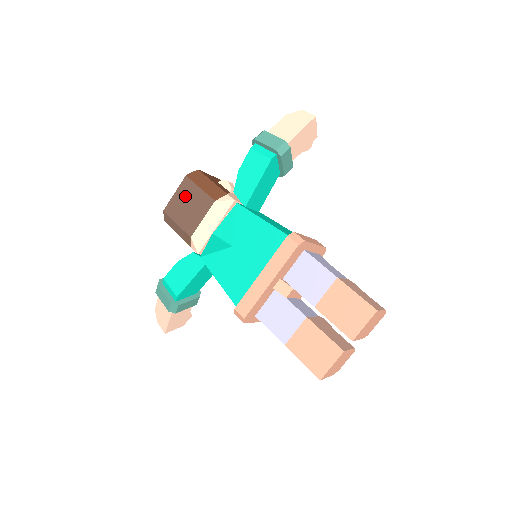
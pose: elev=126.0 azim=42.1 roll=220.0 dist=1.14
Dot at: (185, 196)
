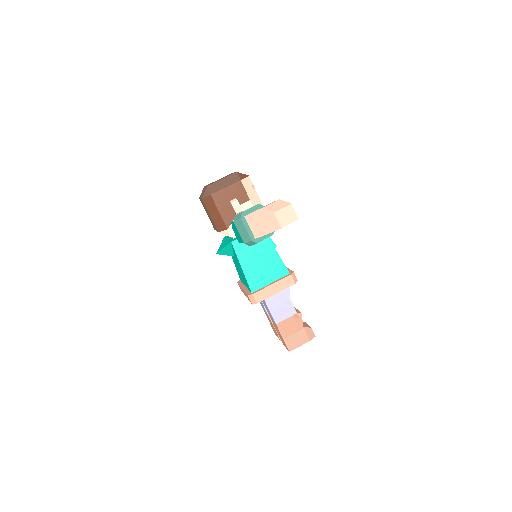
Dot at: (205, 208)
